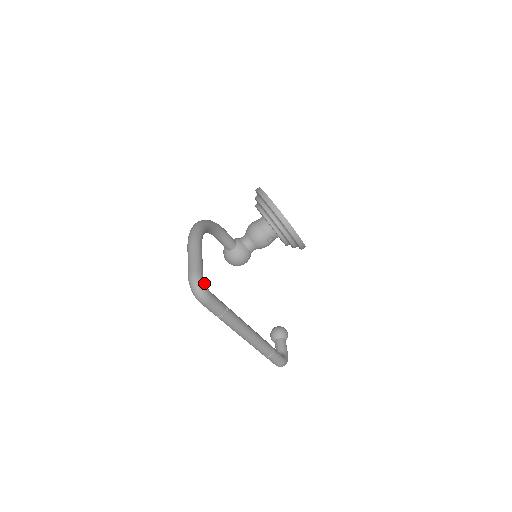
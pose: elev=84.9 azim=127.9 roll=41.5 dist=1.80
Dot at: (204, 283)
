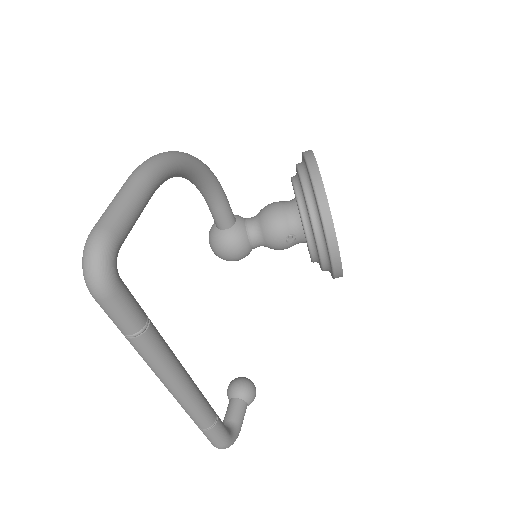
Dot at: (113, 259)
